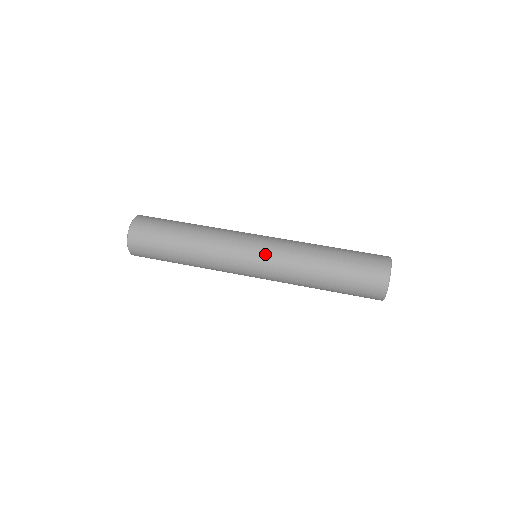
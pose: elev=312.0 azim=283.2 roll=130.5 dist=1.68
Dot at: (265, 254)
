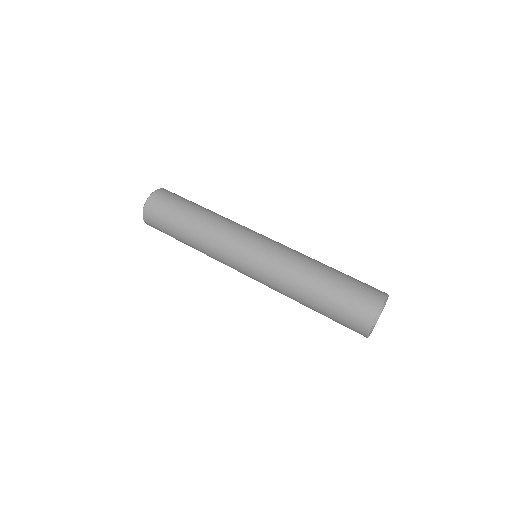
Dot at: (254, 272)
